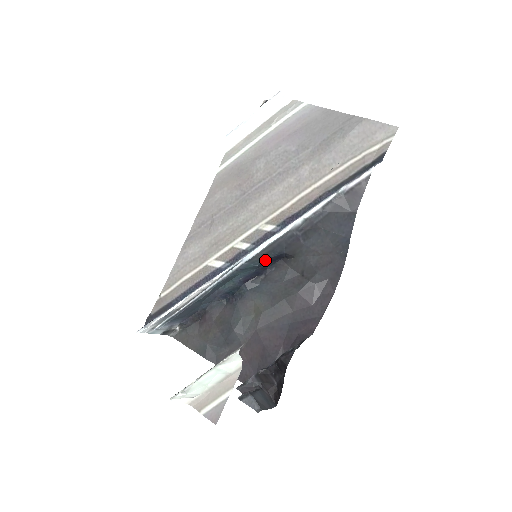
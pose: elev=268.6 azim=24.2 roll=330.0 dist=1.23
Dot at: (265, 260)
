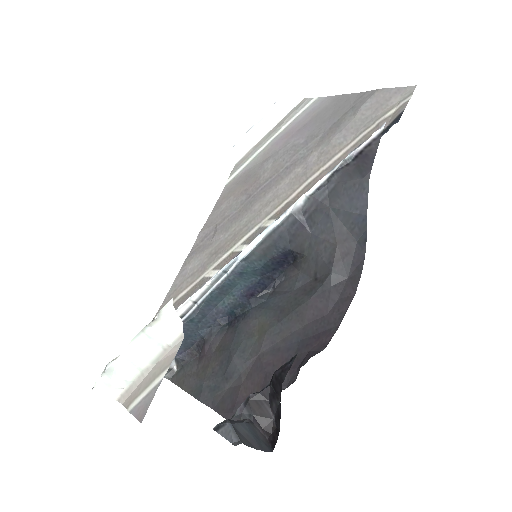
Dot at: (268, 261)
